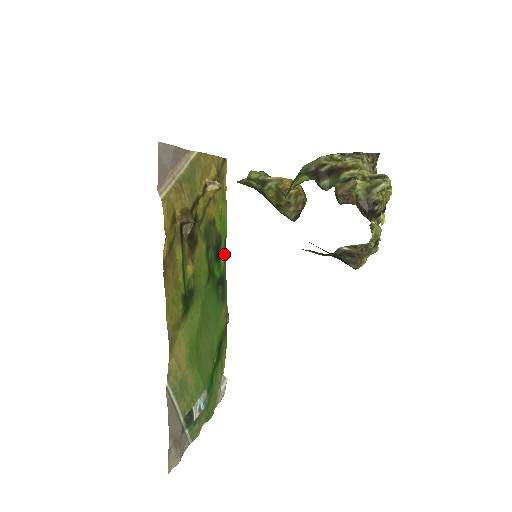
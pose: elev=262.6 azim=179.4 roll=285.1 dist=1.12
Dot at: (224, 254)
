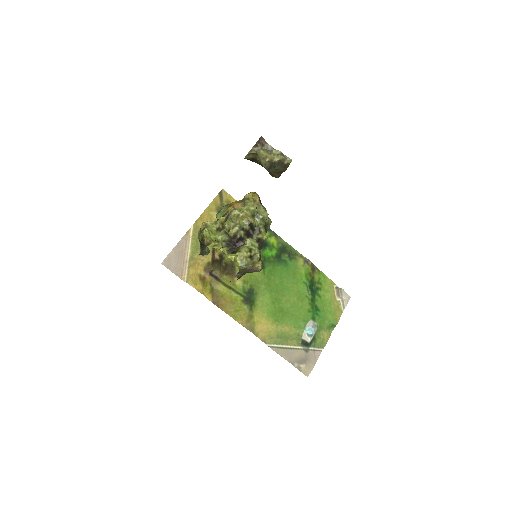
Dot at: (271, 234)
